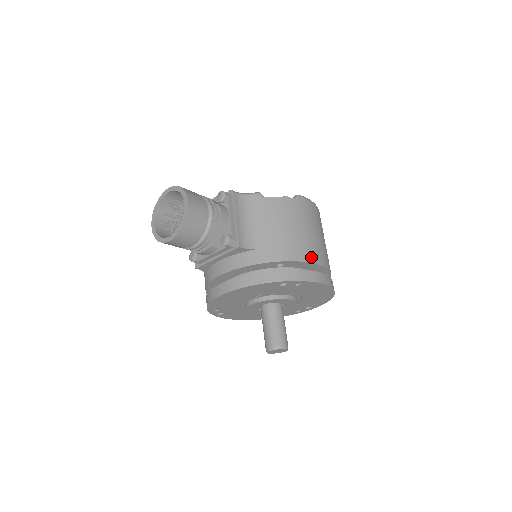
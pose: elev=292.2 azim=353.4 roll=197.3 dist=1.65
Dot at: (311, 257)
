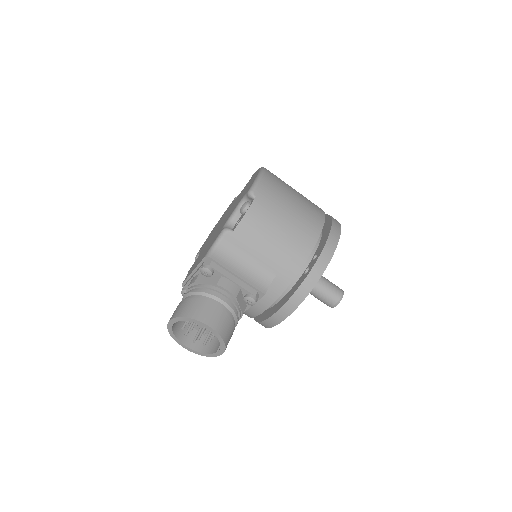
Dot at: (313, 234)
